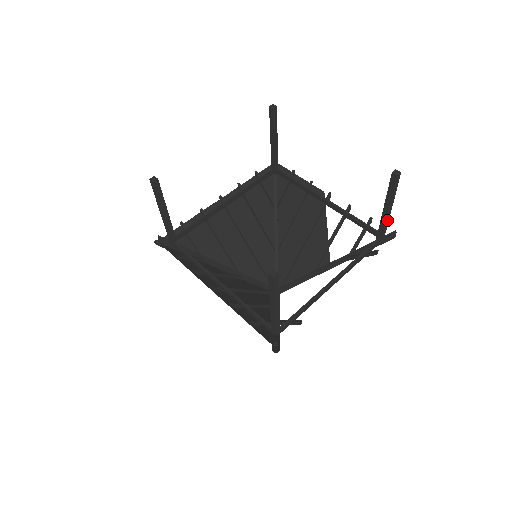
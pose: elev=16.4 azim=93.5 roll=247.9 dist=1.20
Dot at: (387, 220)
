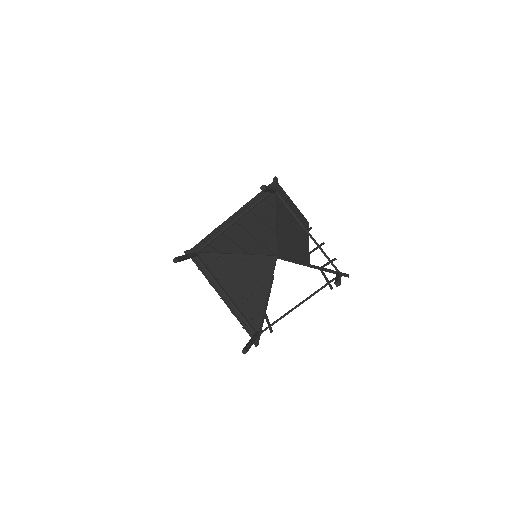
Dot at: occluded
